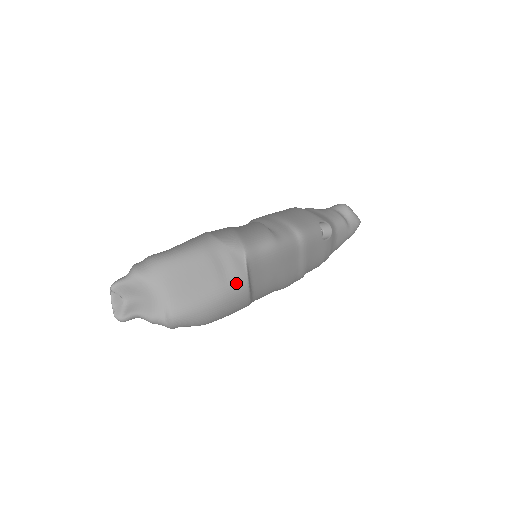
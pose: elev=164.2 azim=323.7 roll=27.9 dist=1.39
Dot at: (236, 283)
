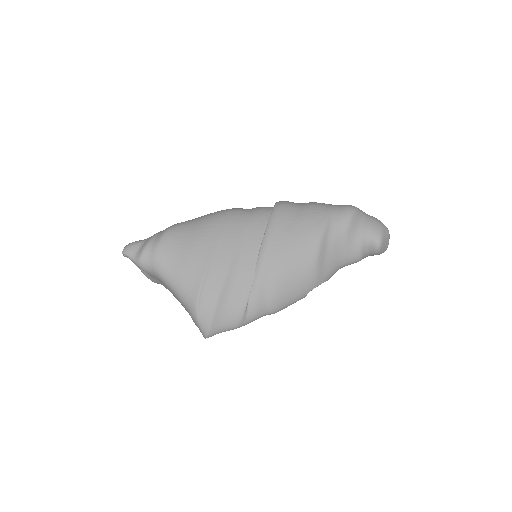
Dot at: occluded
